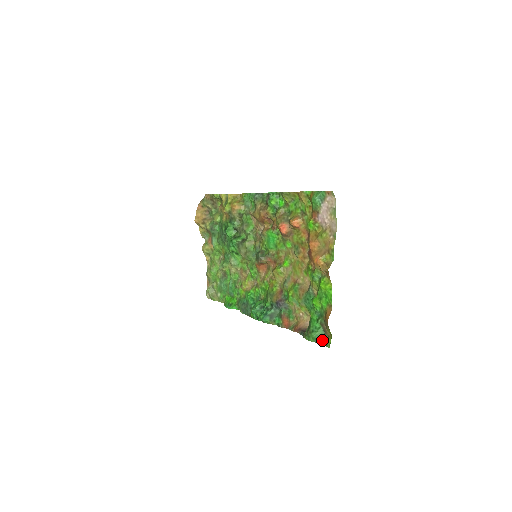
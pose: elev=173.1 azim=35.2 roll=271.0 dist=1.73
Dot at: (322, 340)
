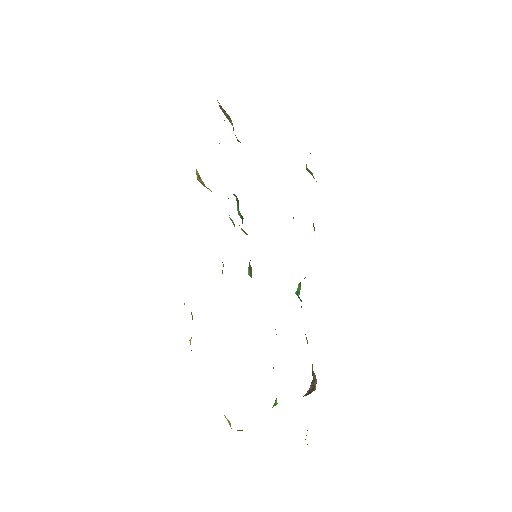
Dot at: occluded
